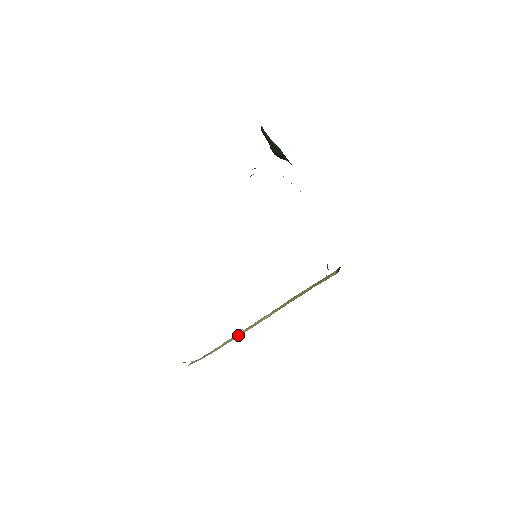
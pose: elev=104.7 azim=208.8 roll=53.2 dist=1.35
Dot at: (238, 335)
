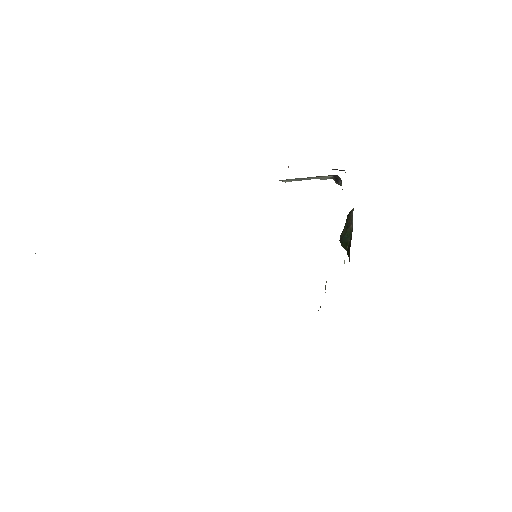
Dot at: occluded
